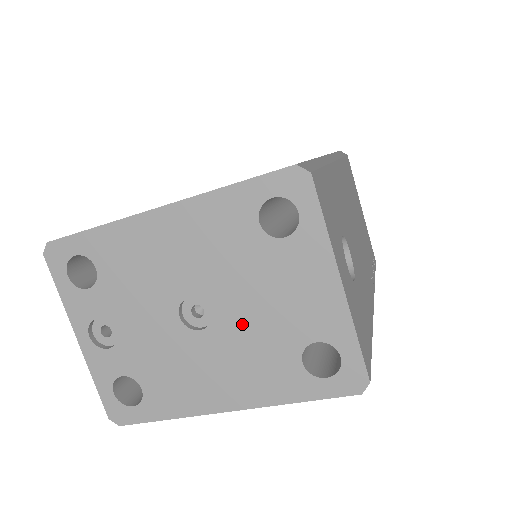
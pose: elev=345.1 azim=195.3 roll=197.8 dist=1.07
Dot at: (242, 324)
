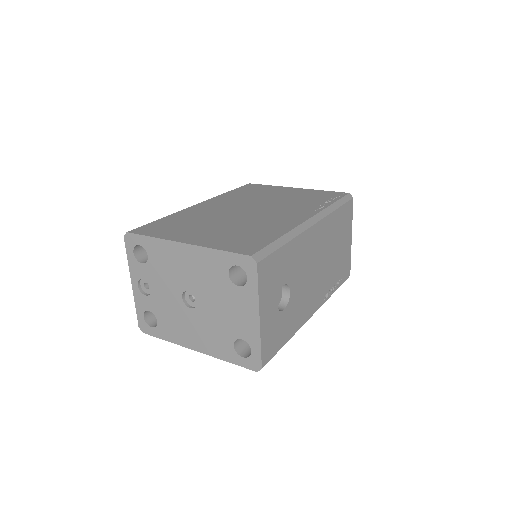
Dot at: (210, 315)
